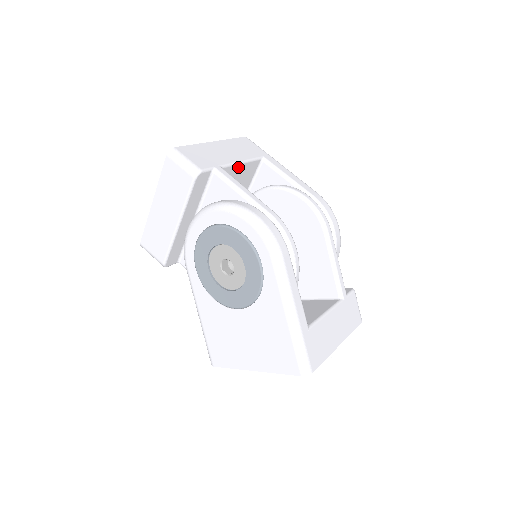
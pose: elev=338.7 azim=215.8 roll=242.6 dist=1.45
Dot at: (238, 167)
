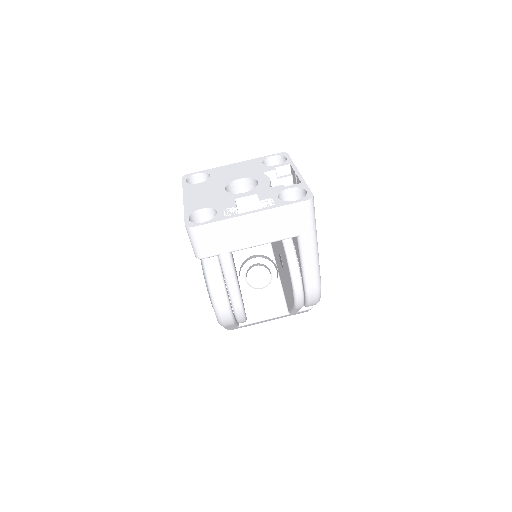
Dot at: occluded
